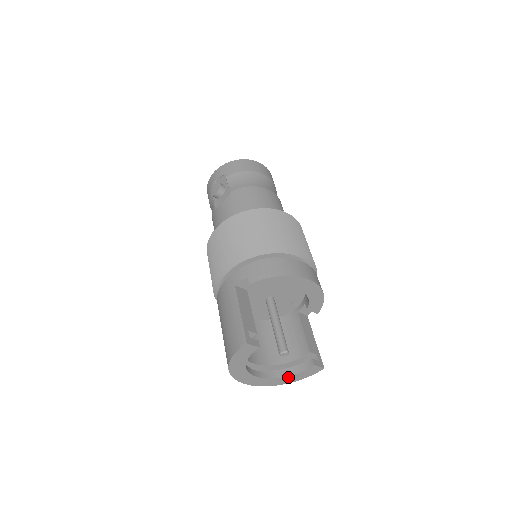
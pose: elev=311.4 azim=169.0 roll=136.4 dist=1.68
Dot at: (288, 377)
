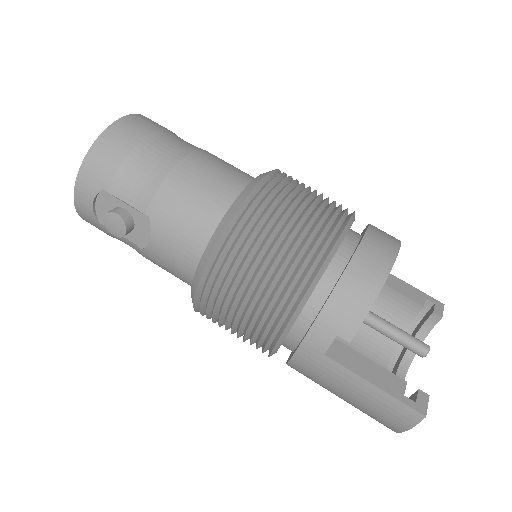
Dot at: occluded
